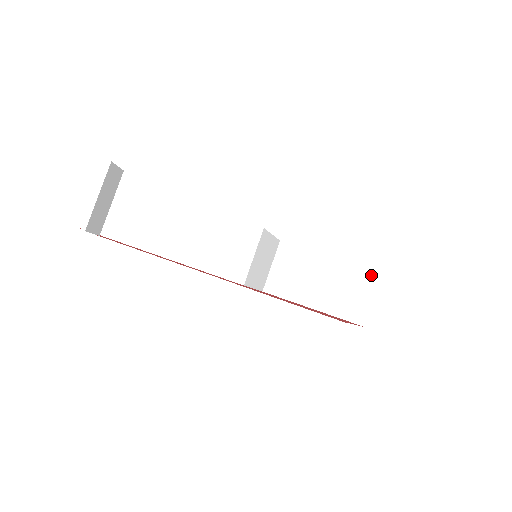
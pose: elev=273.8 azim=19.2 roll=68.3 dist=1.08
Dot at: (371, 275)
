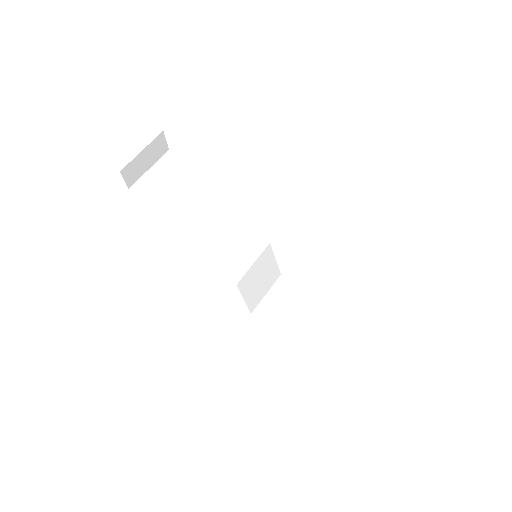
Dot at: (360, 335)
